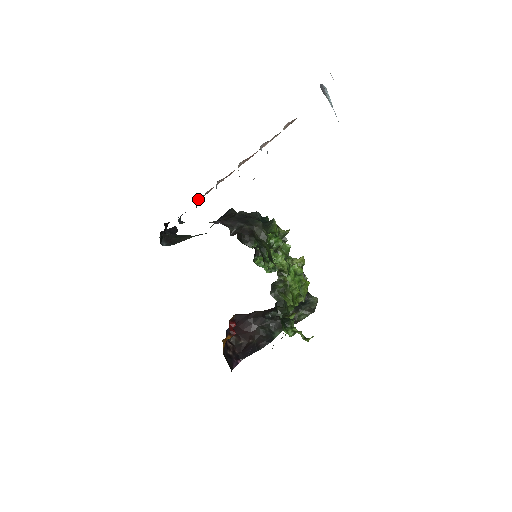
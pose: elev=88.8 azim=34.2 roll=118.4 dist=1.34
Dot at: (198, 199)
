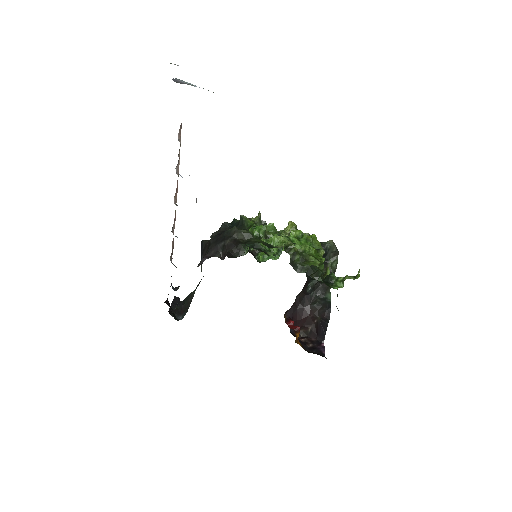
Dot at: (171, 259)
